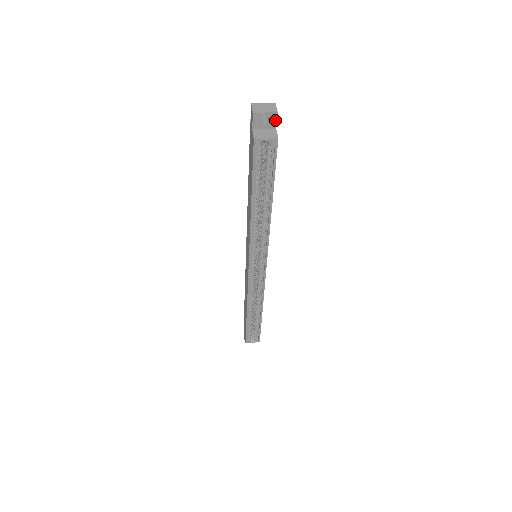
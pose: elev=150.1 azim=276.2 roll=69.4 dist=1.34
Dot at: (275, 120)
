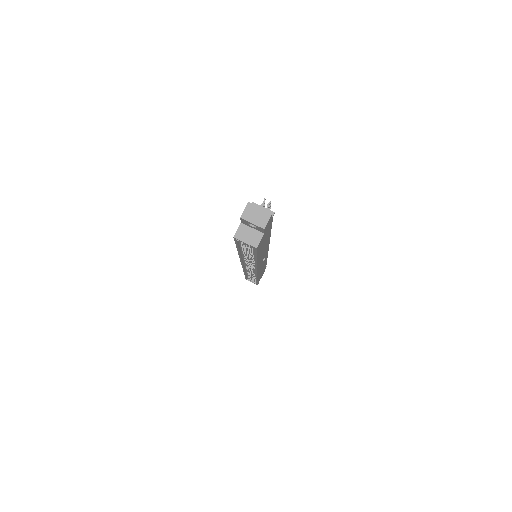
Dot at: (263, 230)
